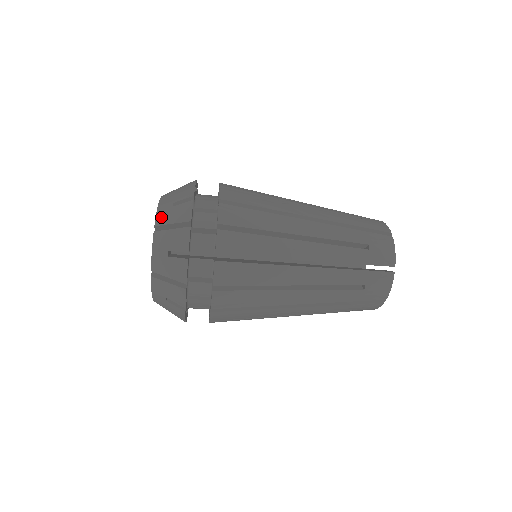
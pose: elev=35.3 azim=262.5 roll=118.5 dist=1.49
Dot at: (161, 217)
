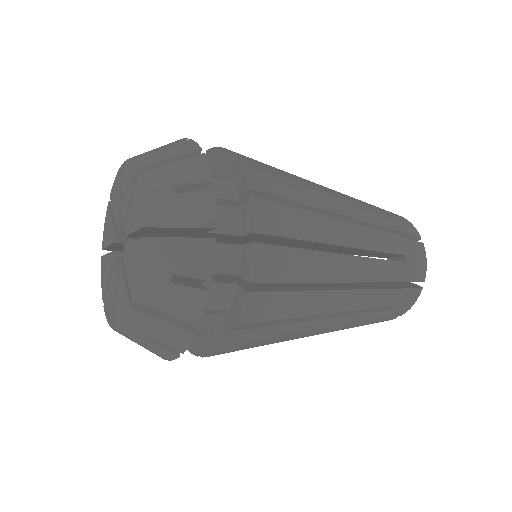
Dot at: (155, 211)
